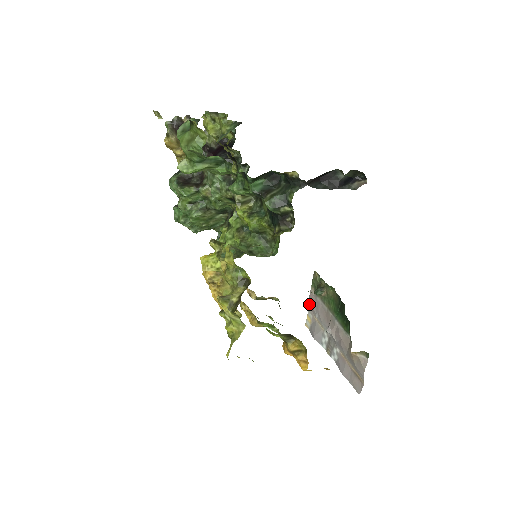
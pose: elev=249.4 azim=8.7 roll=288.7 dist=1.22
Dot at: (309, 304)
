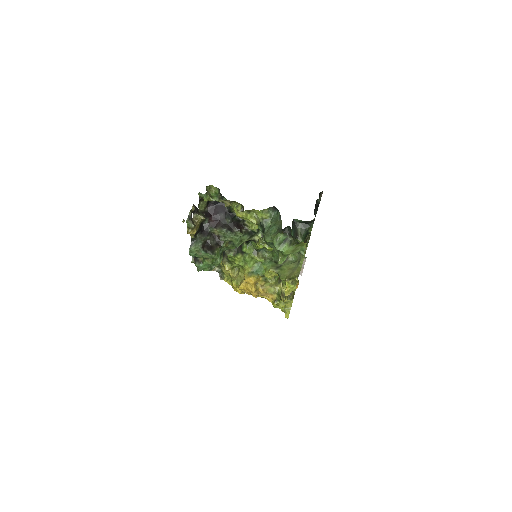
Dot at: occluded
